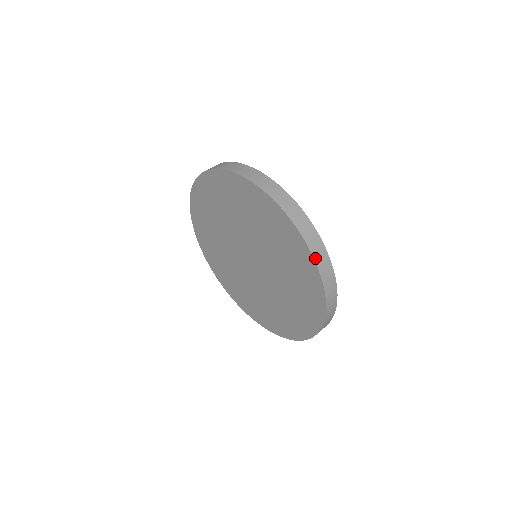
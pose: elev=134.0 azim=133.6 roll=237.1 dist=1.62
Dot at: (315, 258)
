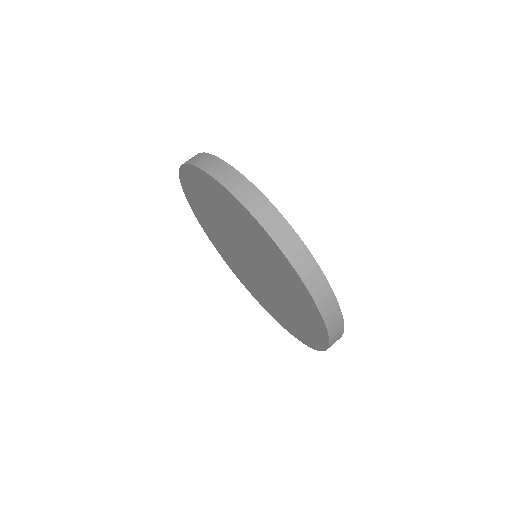
Dot at: (313, 295)
